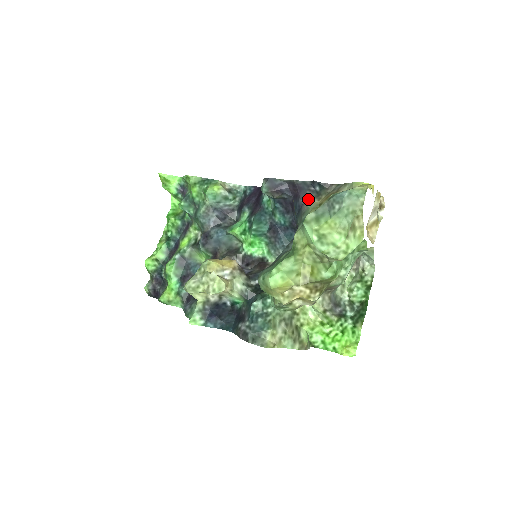
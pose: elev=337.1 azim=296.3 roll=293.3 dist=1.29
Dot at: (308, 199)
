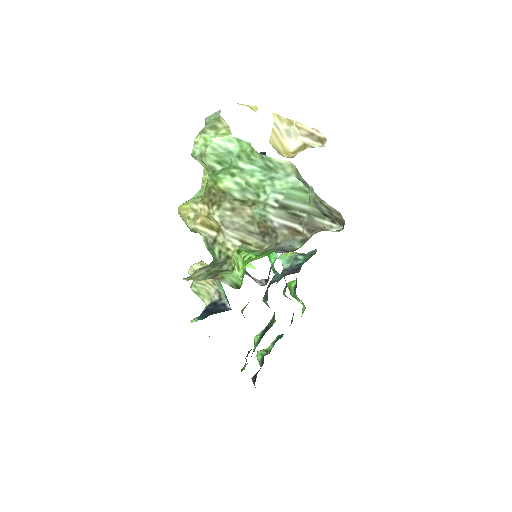
Dot at: occluded
